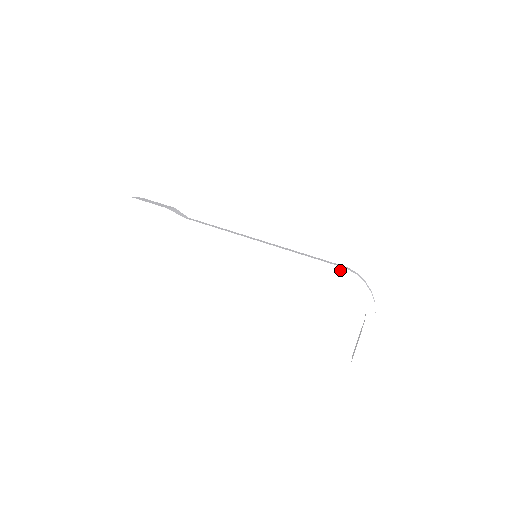
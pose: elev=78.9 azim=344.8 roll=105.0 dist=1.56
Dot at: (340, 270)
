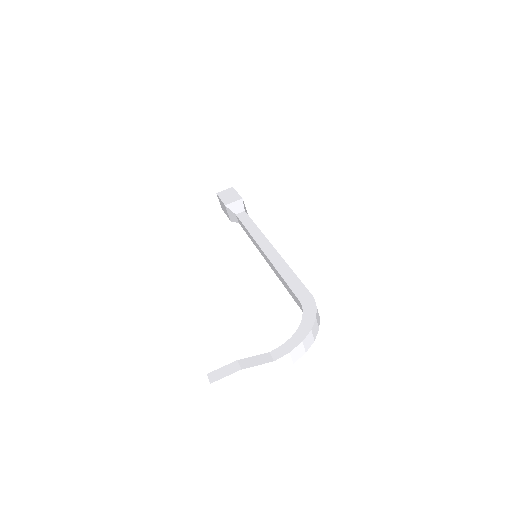
Dot at: (307, 295)
